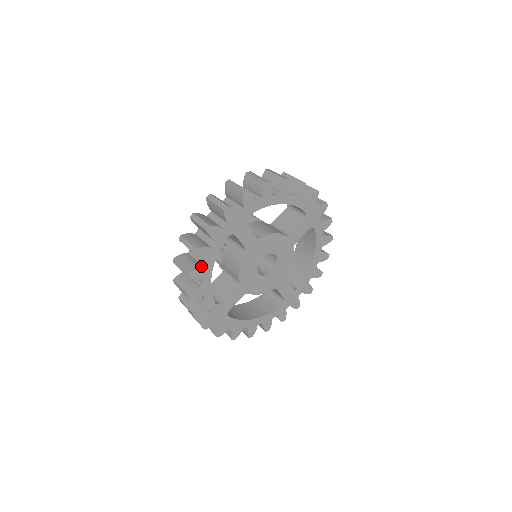
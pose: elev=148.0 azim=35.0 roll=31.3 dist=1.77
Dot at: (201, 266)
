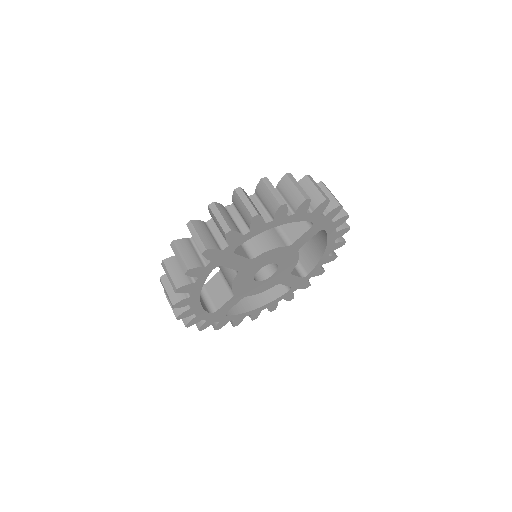
Dot at: (186, 295)
